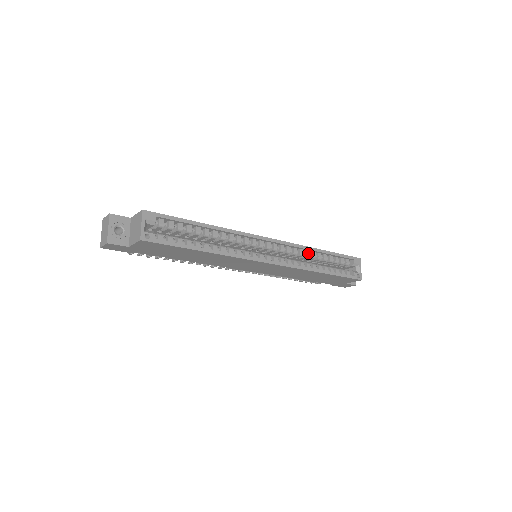
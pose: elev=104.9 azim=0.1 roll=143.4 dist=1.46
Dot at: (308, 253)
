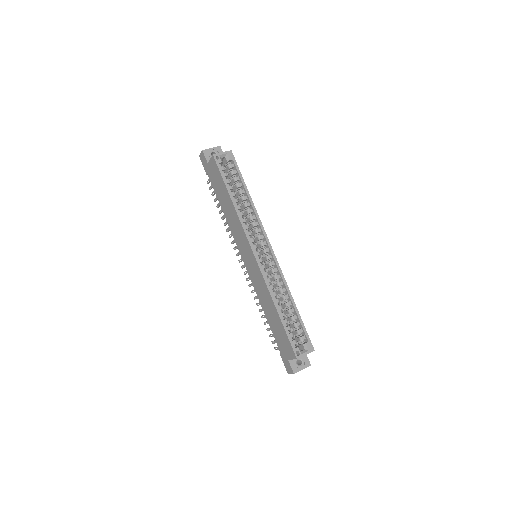
Dot at: (284, 290)
